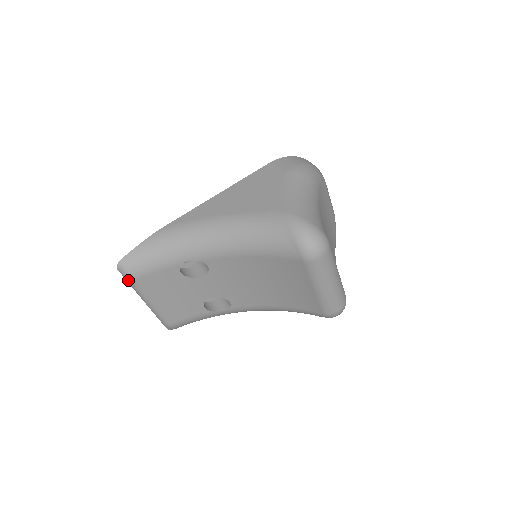
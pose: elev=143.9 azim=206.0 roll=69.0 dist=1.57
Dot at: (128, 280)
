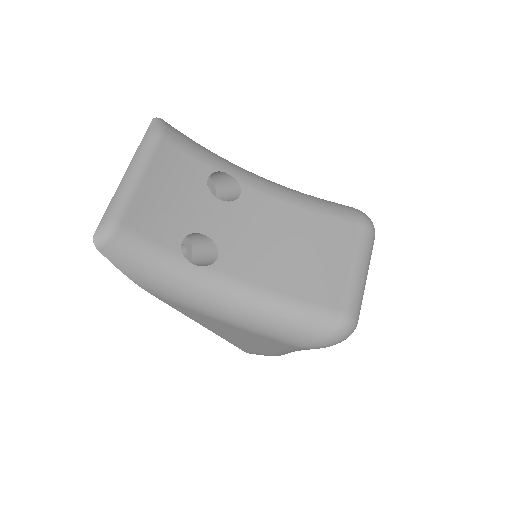
Dot at: (153, 133)
